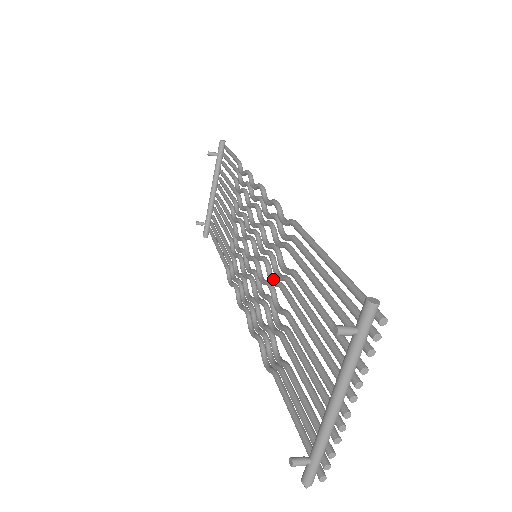
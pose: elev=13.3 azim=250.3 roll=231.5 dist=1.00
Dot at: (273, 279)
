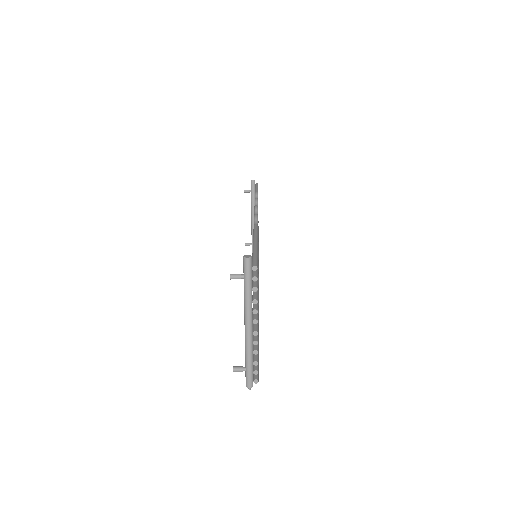
Dot at: occluded
